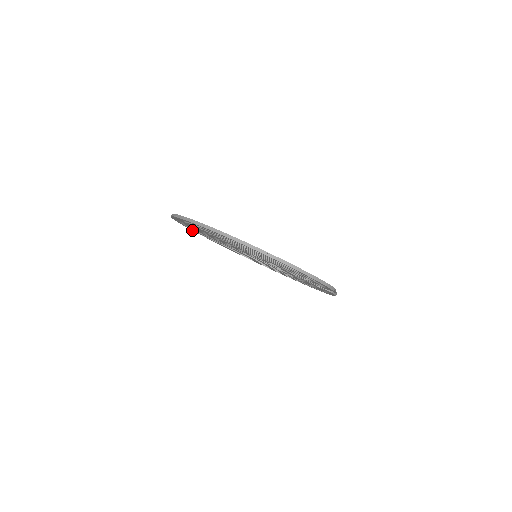
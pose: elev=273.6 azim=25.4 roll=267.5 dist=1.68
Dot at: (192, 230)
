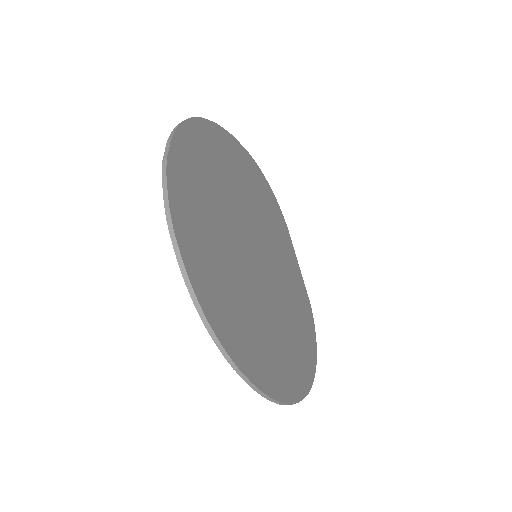
Dot at: (163, 183)
